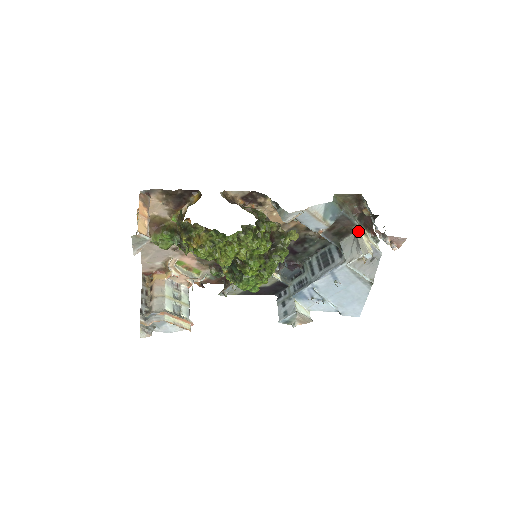
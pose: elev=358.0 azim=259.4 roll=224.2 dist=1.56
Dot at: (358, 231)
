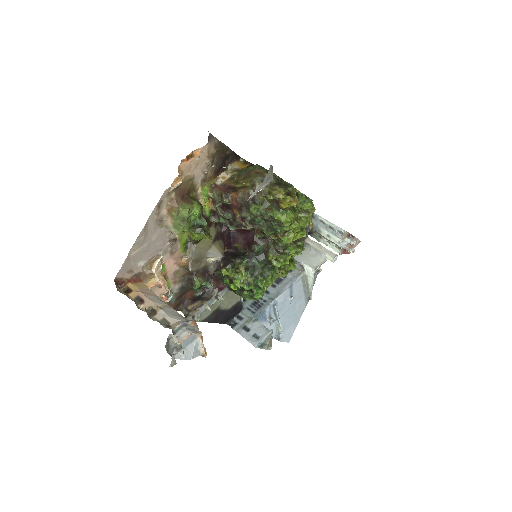
Dot at: (312, 241)
